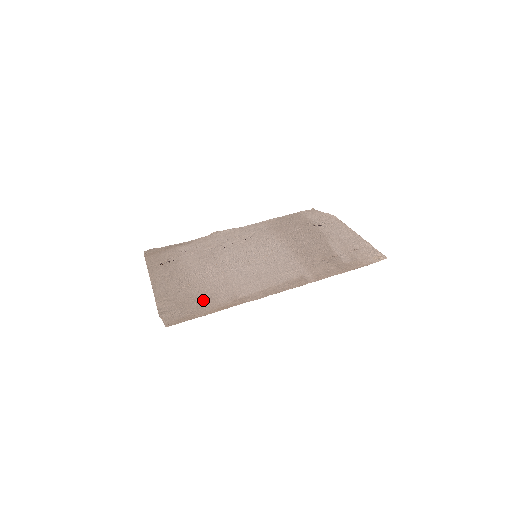
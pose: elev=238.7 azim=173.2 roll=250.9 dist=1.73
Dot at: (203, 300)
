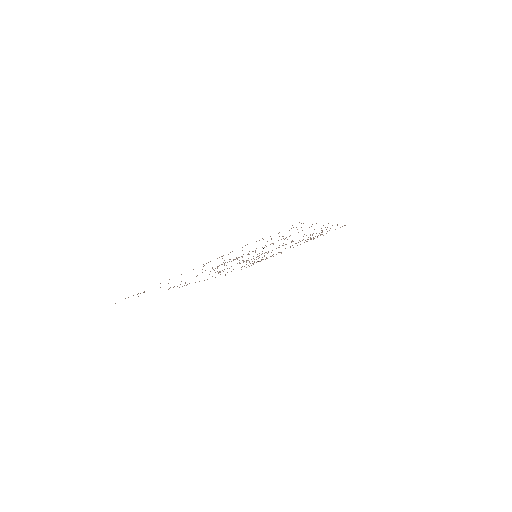
Dot at: occluded
